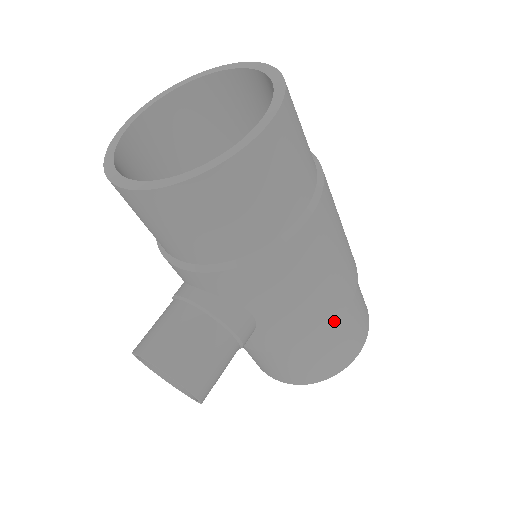
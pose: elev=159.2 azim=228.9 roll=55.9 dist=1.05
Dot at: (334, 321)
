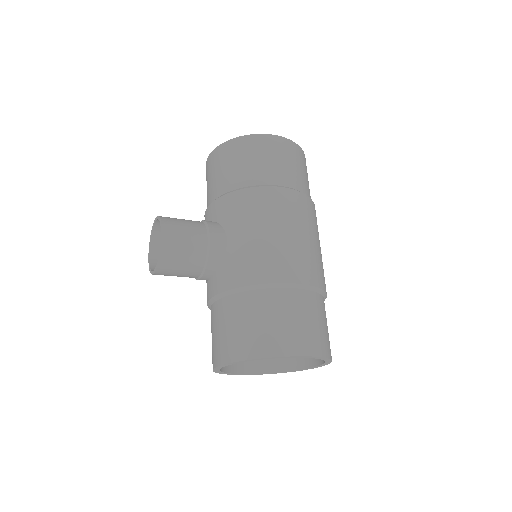
Dot at: (279, 278)
